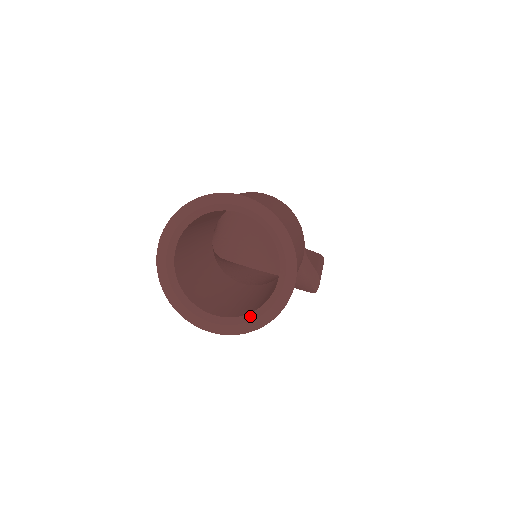
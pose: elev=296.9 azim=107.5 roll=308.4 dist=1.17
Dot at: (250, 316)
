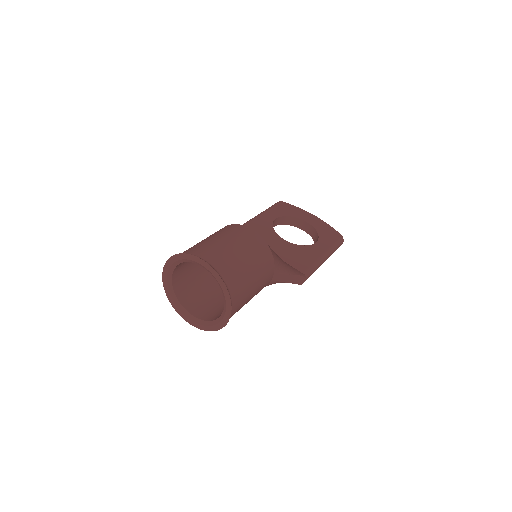
Dot at: (209, 323)
